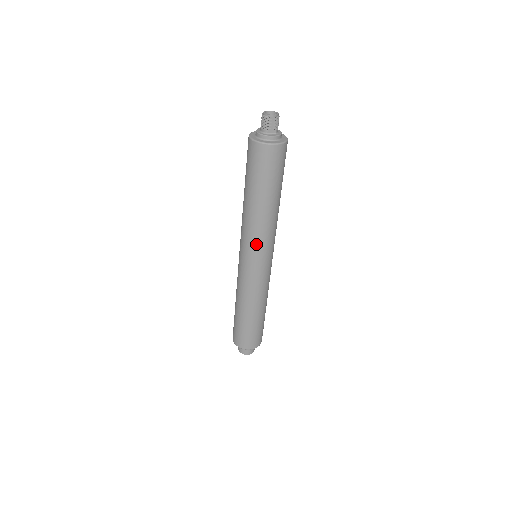
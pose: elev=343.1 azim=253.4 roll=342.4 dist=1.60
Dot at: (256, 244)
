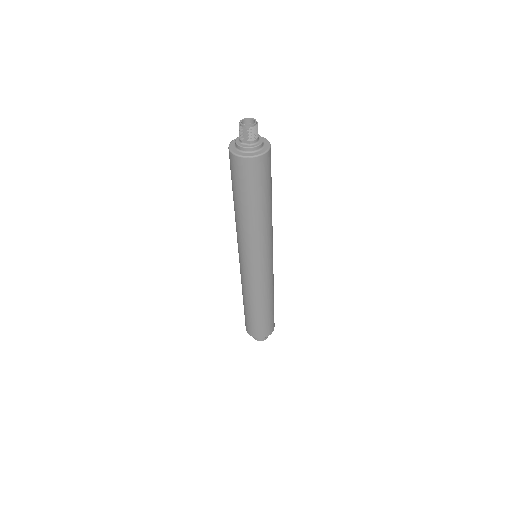
Dot at: (242, 246)
